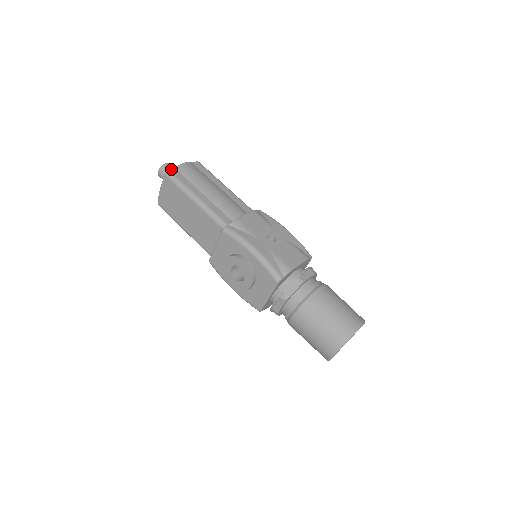
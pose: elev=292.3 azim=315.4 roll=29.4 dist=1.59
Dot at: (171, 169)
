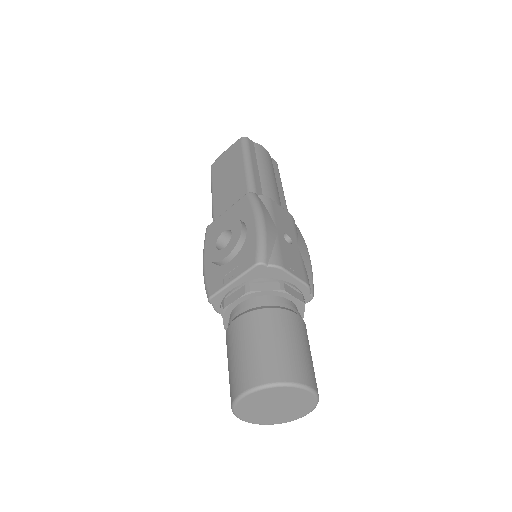
Dot at: occluded
